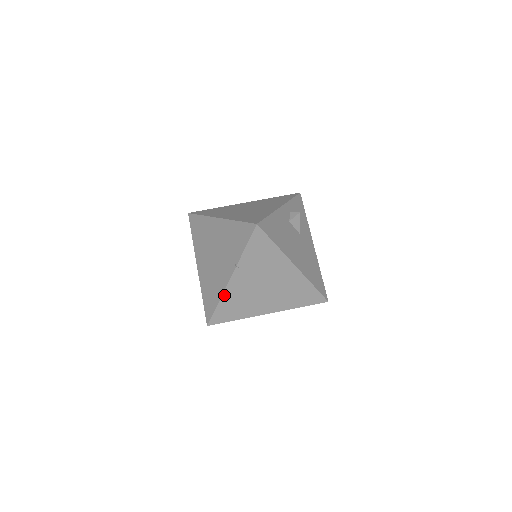
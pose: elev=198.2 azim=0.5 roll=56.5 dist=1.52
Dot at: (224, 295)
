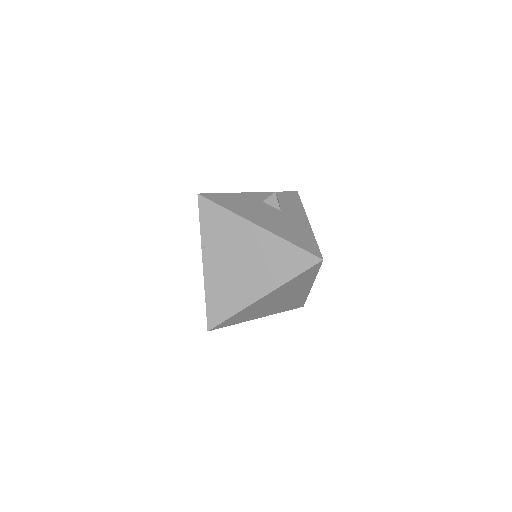
Dot at: (206, 286)
